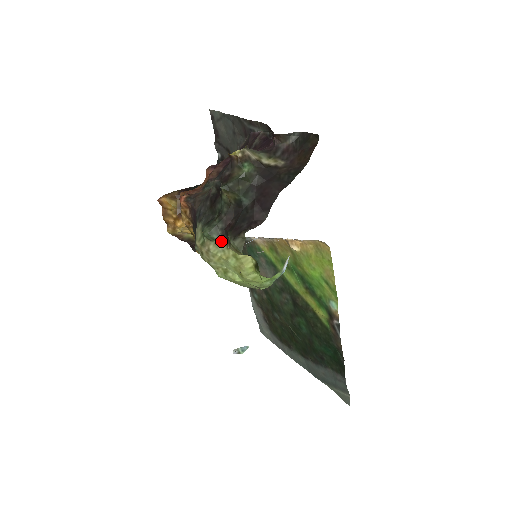
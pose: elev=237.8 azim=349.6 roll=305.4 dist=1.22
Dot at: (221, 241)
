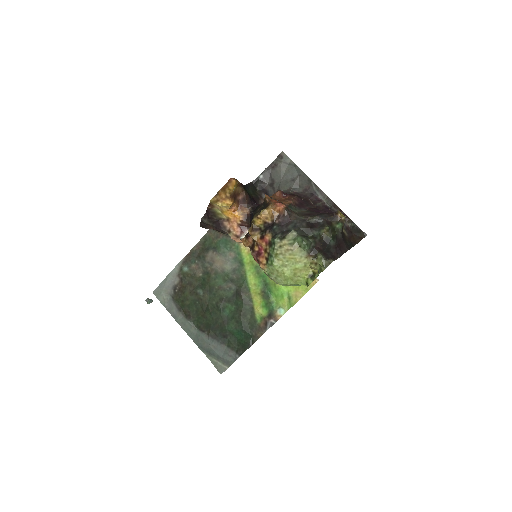
Dot at: (306, 252)
